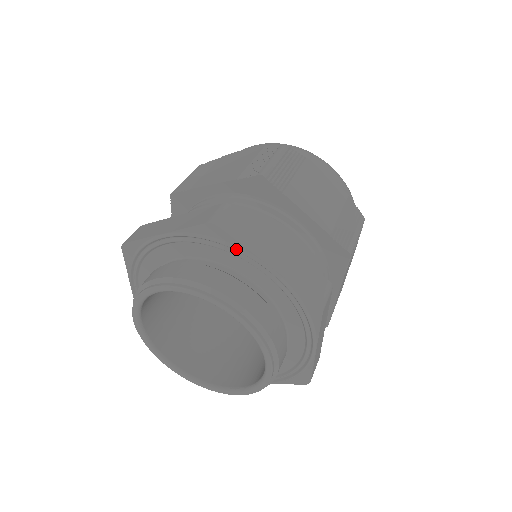
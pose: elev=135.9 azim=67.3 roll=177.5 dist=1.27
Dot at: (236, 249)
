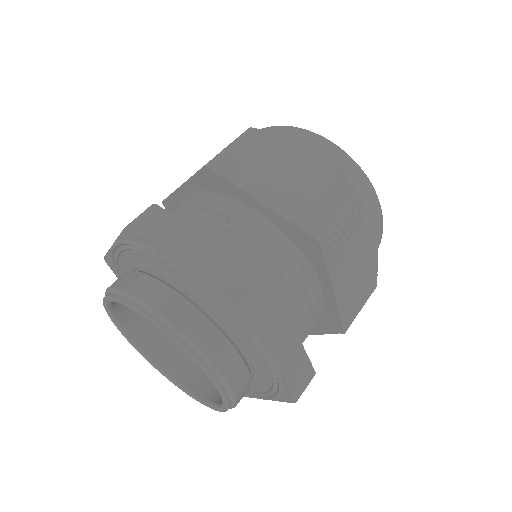
Dot at: (153, 252)
